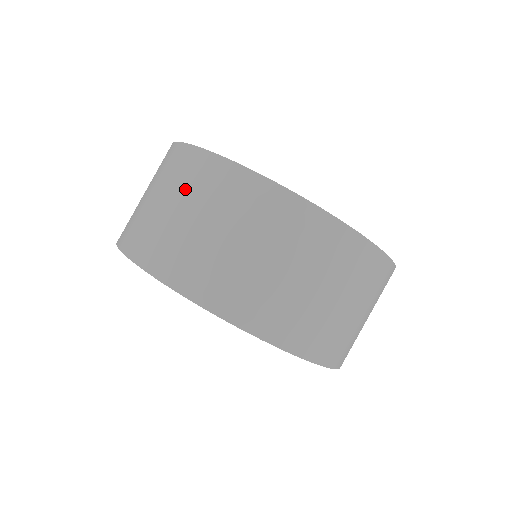
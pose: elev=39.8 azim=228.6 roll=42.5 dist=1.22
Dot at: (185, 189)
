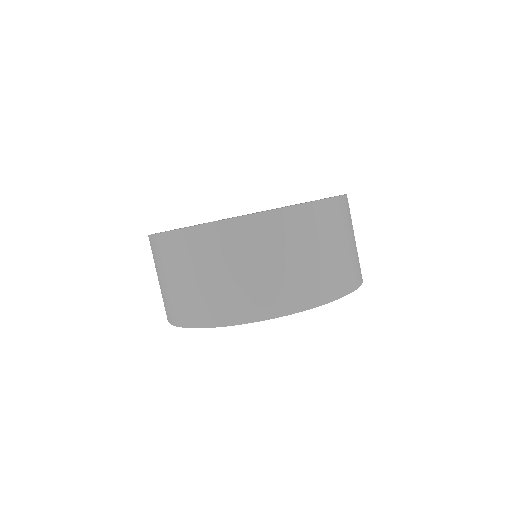
Dot at: (266, 248)
